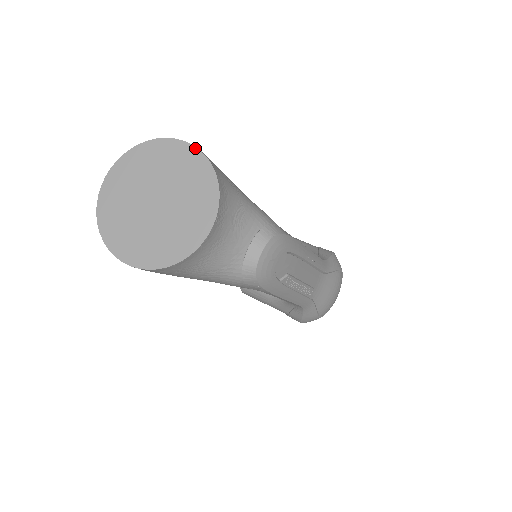
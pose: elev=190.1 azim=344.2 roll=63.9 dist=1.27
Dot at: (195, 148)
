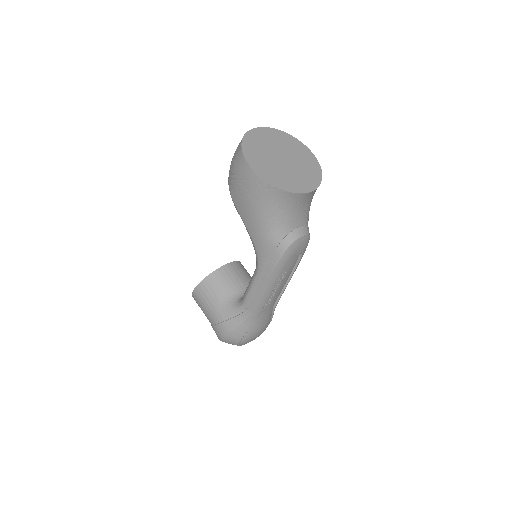
Dot at: (316, 158)
